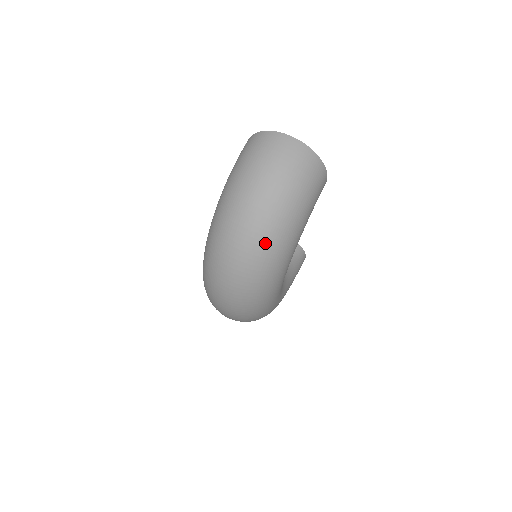
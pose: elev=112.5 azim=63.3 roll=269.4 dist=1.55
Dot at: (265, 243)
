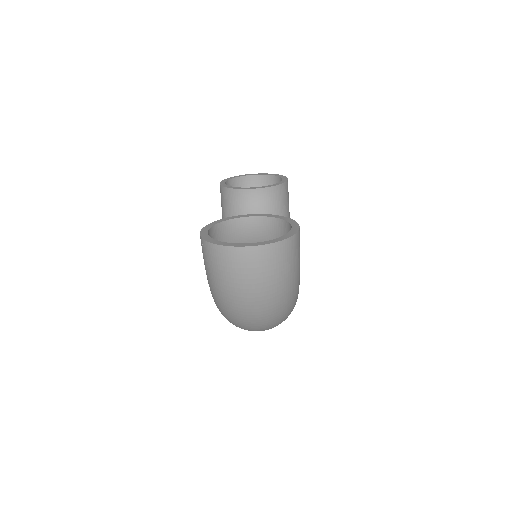
Dot at: (278, 318)
